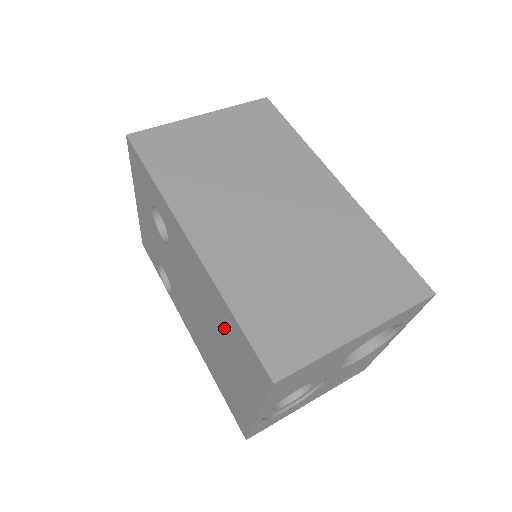
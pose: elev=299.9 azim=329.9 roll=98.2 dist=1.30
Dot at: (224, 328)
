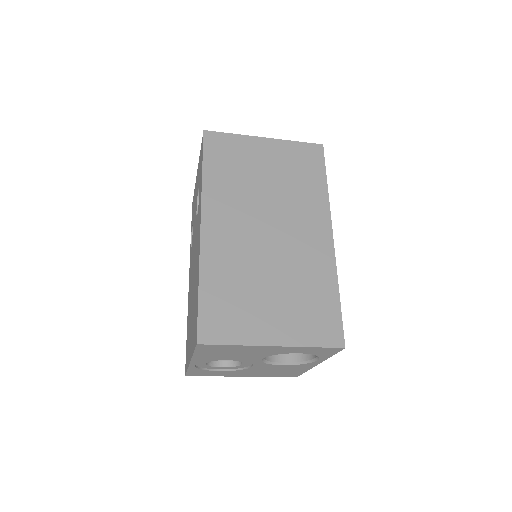
Dot at: (195, 294)
